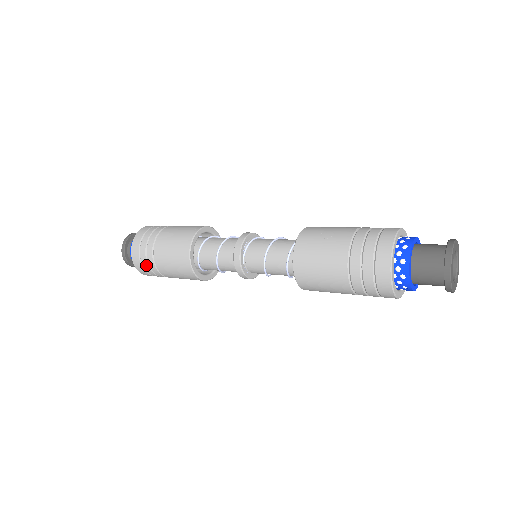
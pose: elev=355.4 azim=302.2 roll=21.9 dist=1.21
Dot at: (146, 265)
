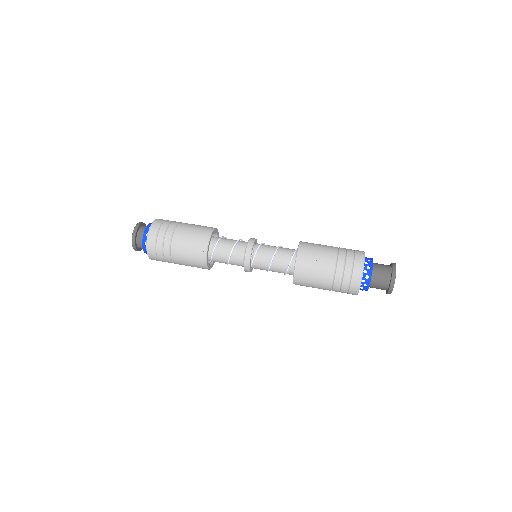
Dot at: (163, 261)
